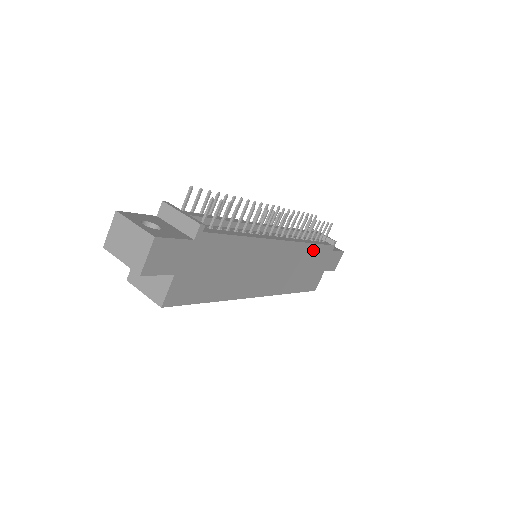
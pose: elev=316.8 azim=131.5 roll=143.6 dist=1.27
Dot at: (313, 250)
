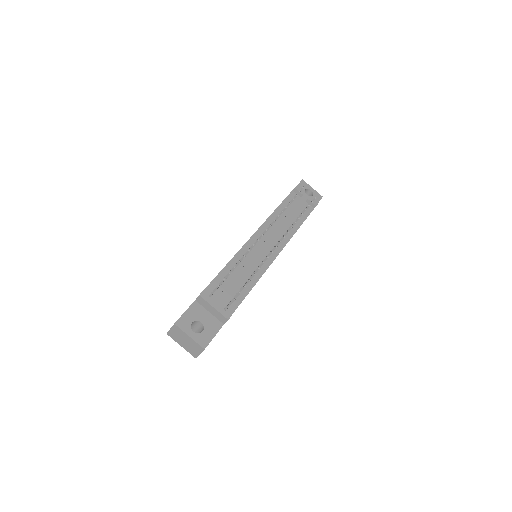
Dot at: occluded
